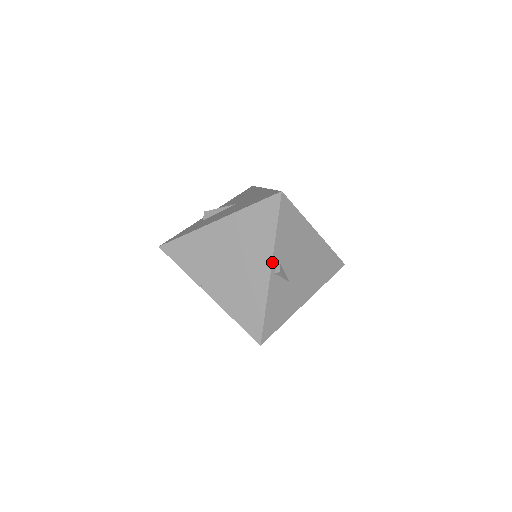
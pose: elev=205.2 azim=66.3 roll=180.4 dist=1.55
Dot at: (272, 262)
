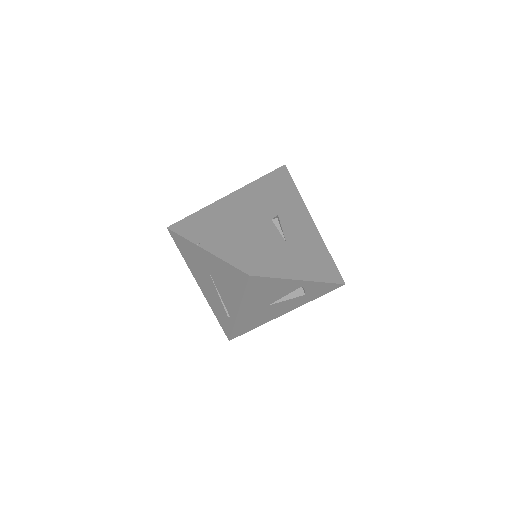
Dot at: (271, 209)
